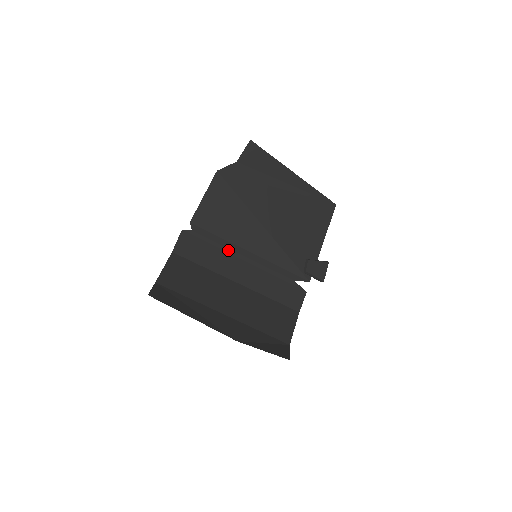
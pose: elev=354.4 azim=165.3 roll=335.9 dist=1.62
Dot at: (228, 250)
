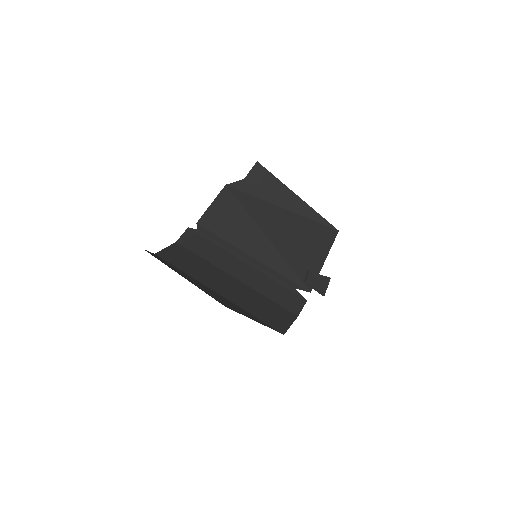
Dot at: (230, 251)
